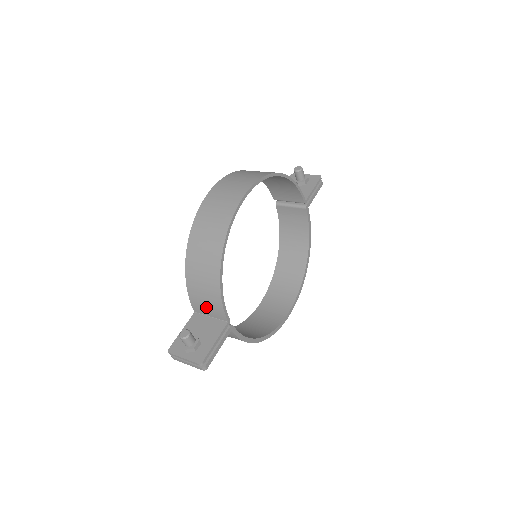
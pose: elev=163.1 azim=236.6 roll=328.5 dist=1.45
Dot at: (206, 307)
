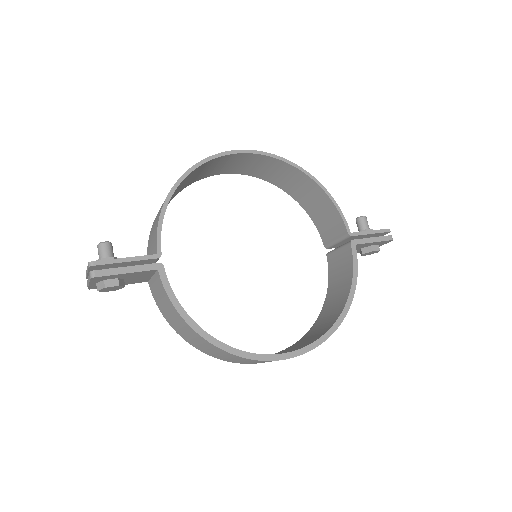
Dot at: (151, 246)
